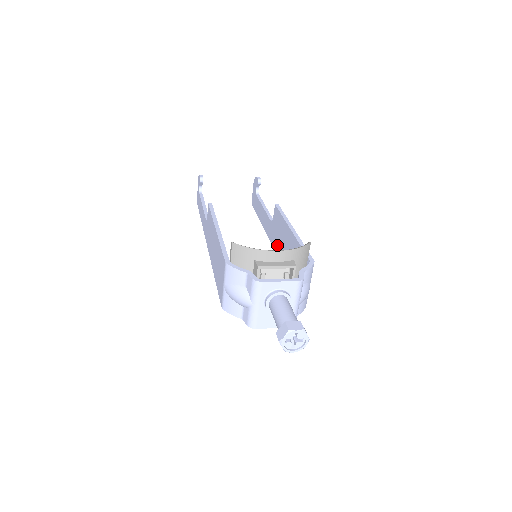
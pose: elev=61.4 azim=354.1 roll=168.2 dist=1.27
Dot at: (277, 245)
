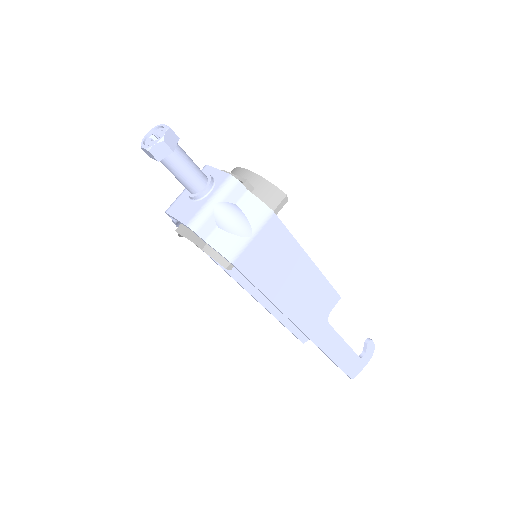
Dot at: occluded
